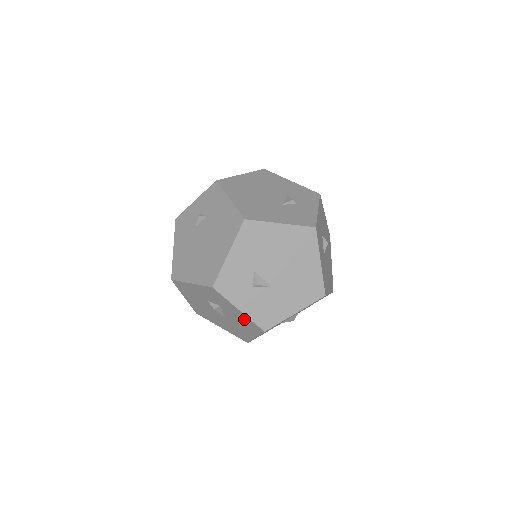
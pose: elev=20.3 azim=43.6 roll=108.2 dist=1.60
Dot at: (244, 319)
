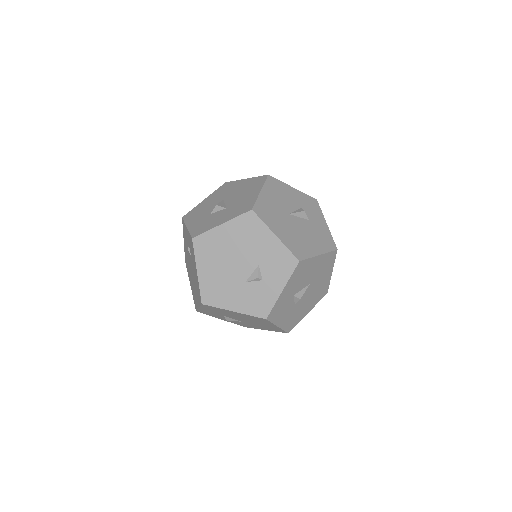
Dot at: occluded
